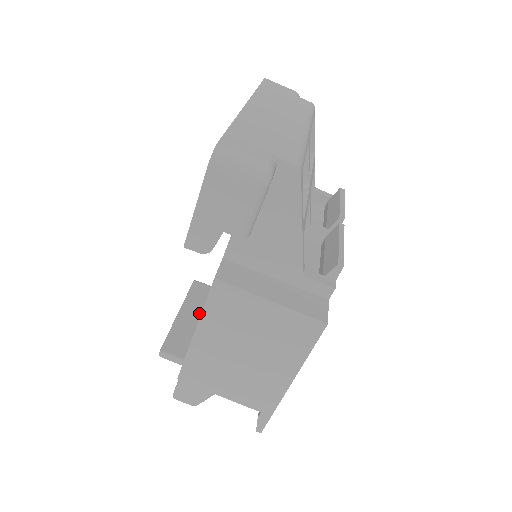
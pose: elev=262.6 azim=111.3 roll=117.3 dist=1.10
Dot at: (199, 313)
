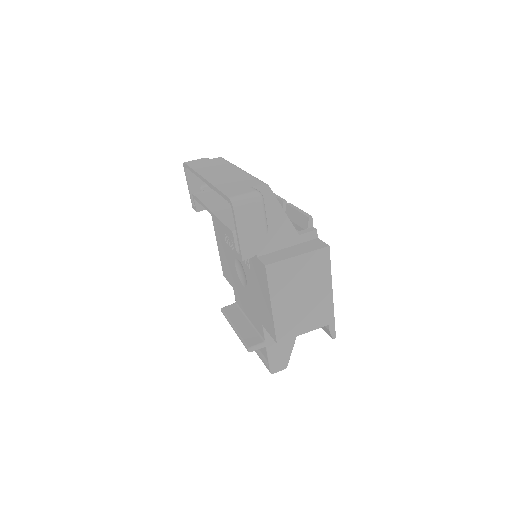
Dot at: (244, 319)
